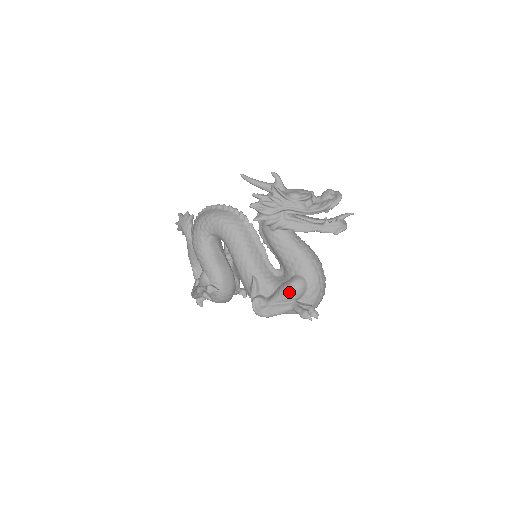
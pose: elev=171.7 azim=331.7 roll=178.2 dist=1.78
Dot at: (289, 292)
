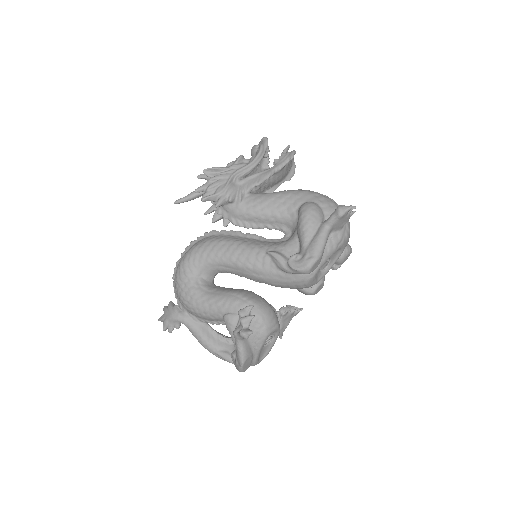
Dot at: (307, 217)
